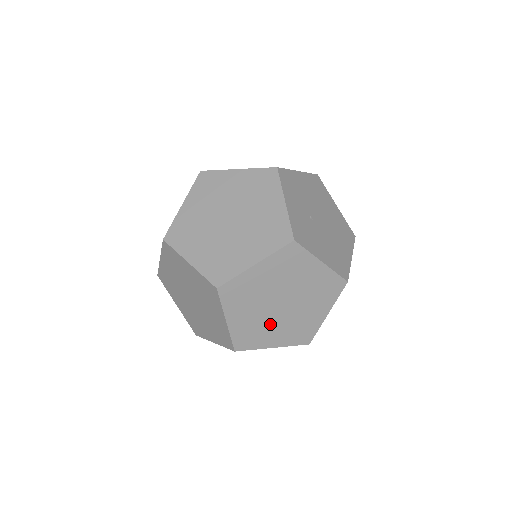
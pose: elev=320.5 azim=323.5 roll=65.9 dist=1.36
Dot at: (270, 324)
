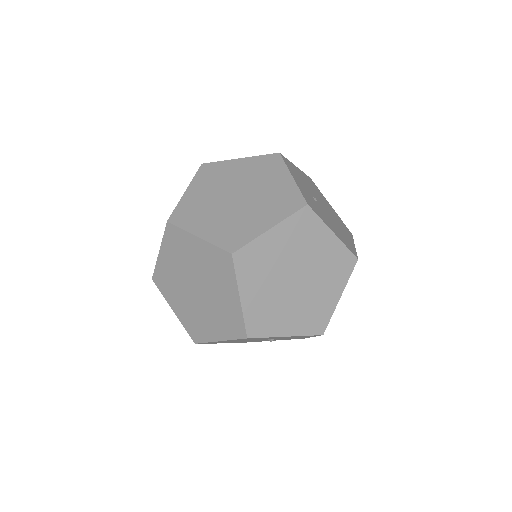
Dot at: (284, 305)
